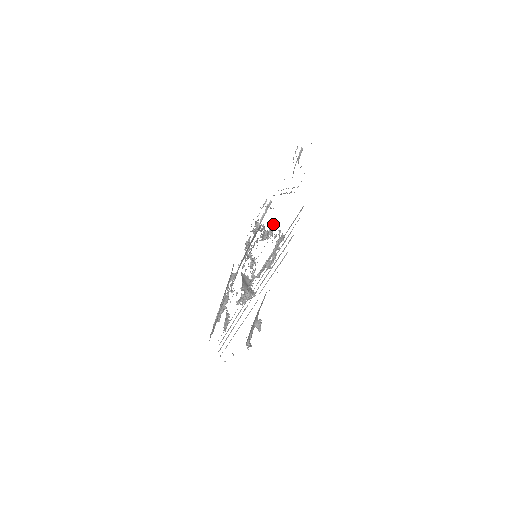
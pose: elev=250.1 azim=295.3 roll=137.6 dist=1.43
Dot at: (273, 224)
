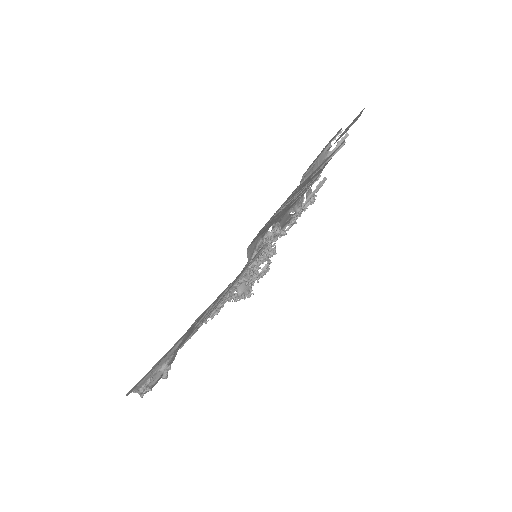
Dot at: (269, 232)
